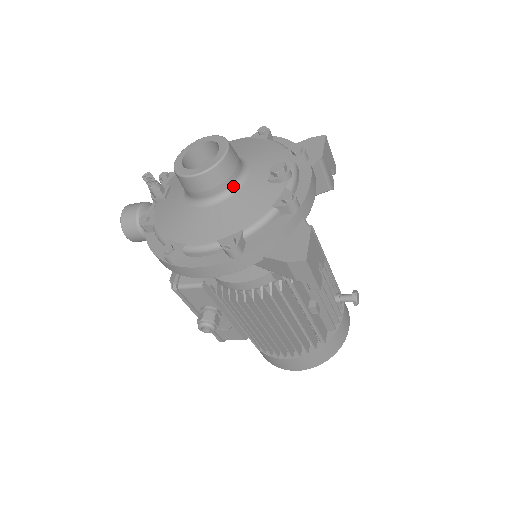
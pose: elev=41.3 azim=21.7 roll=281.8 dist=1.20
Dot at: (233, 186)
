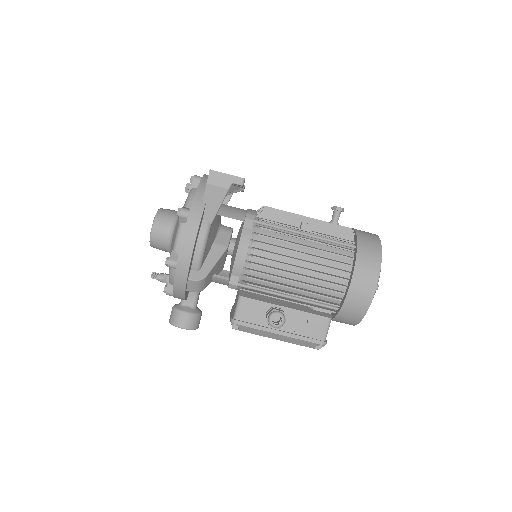
Dot at: occluded
